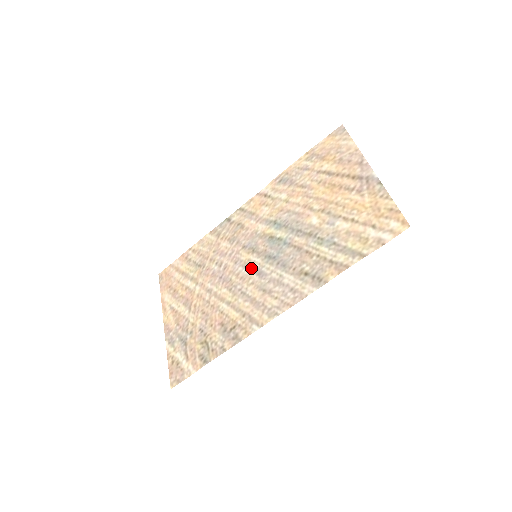
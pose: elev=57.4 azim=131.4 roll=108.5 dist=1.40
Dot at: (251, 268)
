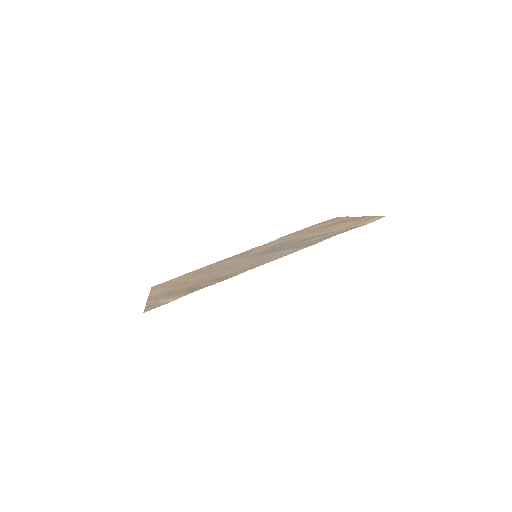
Dot at: (250, 259)
